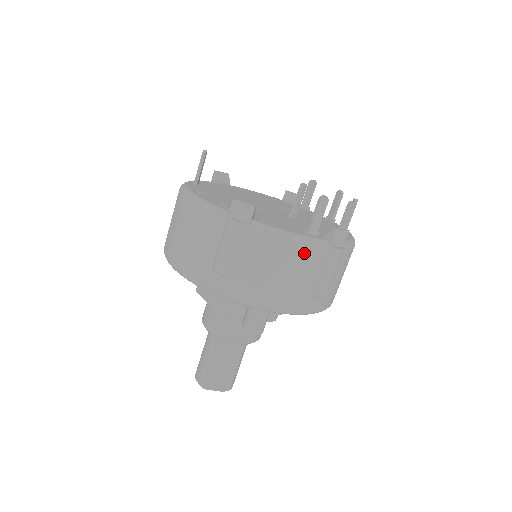
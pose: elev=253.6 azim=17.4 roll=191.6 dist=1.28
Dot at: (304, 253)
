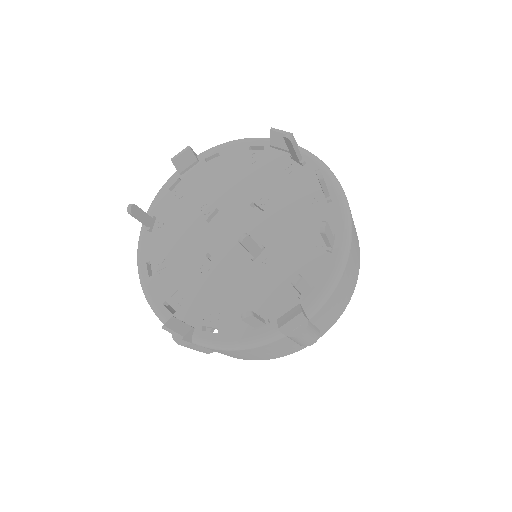
Dot at: (259, 349)
